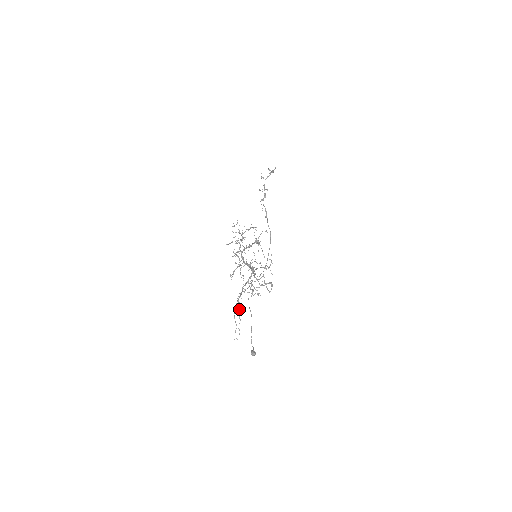
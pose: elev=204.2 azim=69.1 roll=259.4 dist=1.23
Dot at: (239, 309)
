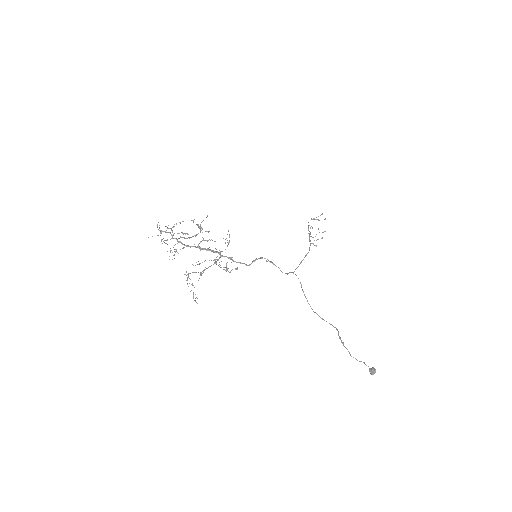
Dot at: occluded
